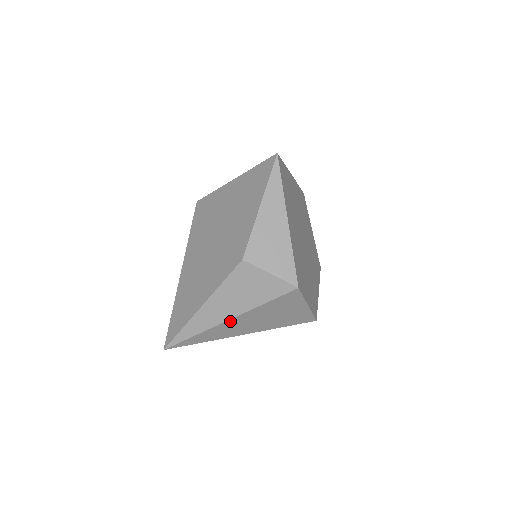
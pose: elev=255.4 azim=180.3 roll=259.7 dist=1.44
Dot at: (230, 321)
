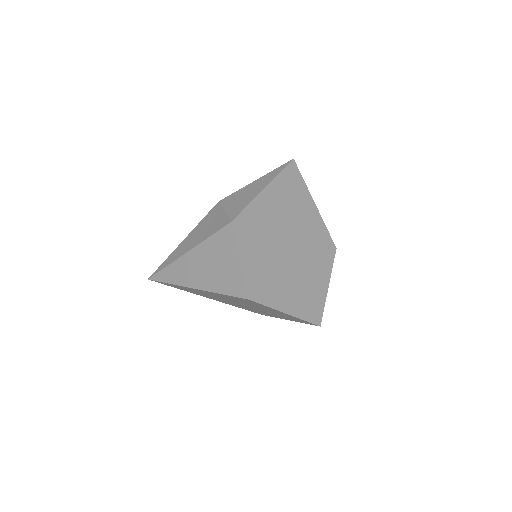
Dot at: (188, 255)
